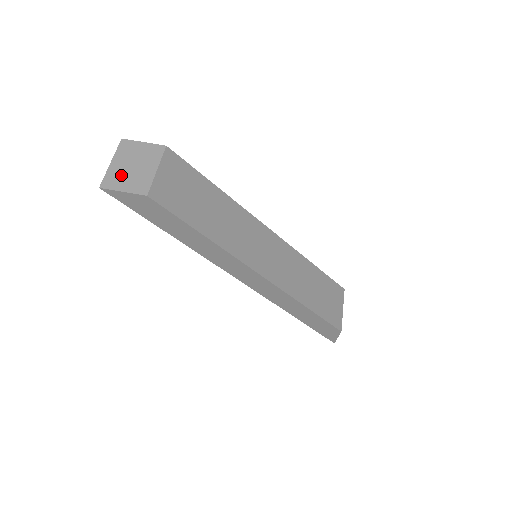
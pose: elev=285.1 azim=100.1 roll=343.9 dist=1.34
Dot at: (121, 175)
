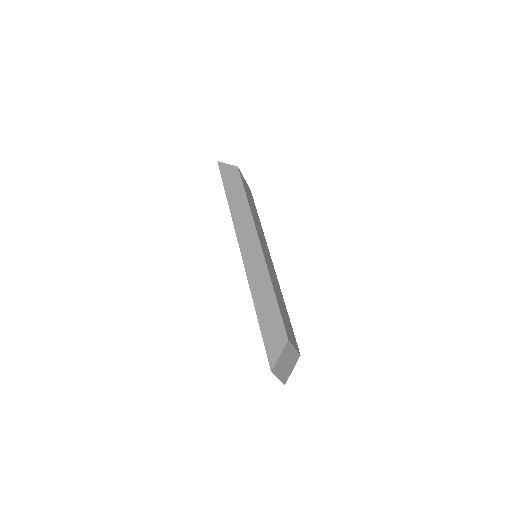
Dot at: occluded
